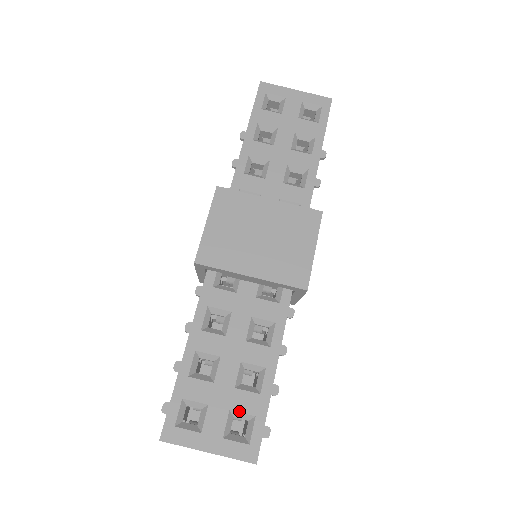
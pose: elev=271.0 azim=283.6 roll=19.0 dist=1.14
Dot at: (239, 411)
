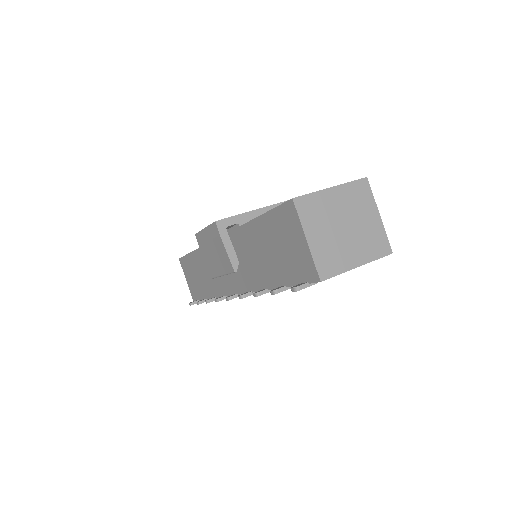
Dot at: occluded
